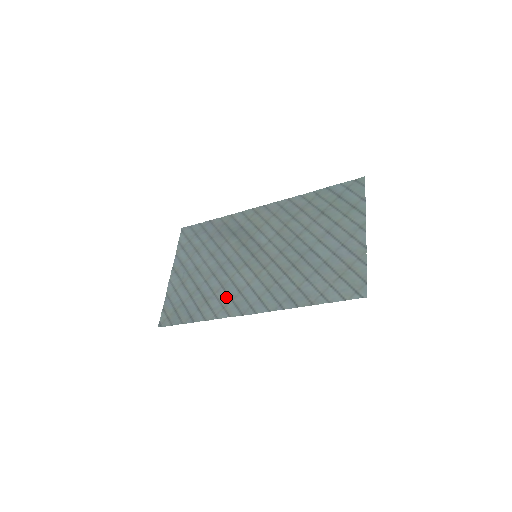
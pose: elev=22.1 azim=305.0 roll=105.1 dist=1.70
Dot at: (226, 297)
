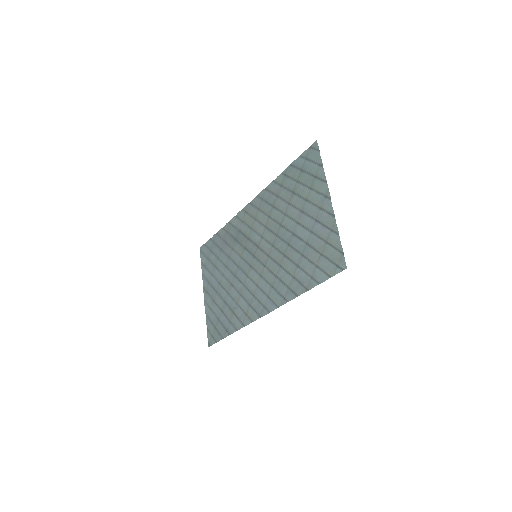
Dot at: (245, 304)
